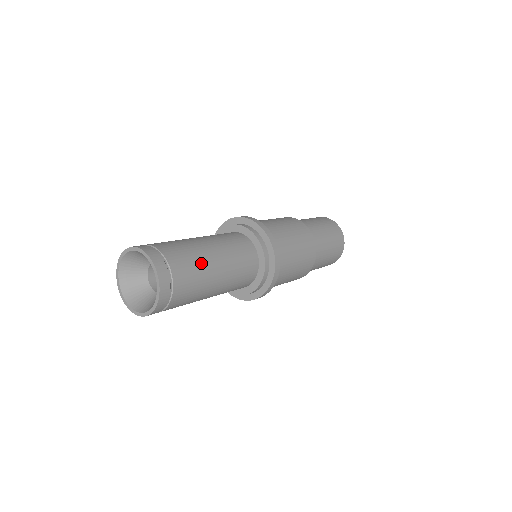
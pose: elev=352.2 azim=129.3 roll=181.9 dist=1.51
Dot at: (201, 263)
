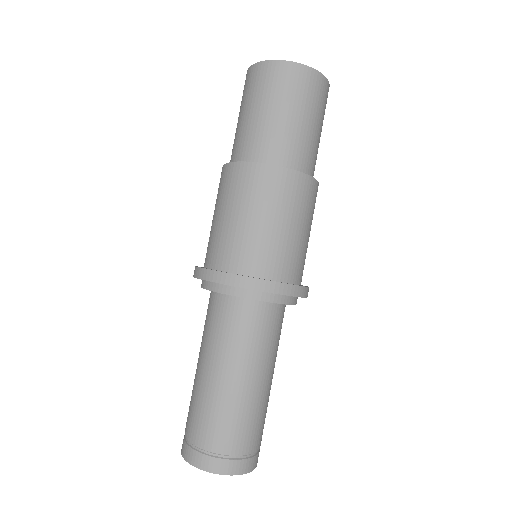
Dot at: (263, 406)
